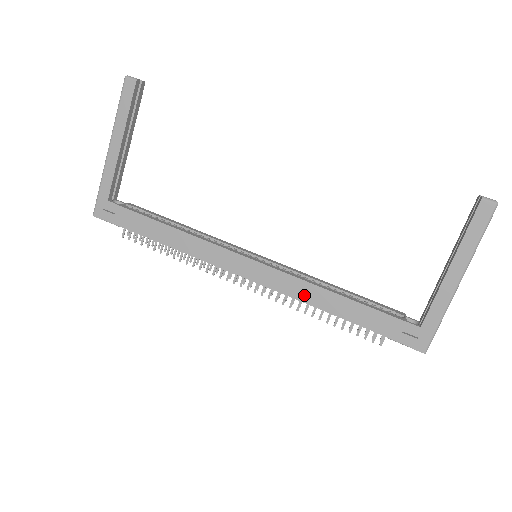
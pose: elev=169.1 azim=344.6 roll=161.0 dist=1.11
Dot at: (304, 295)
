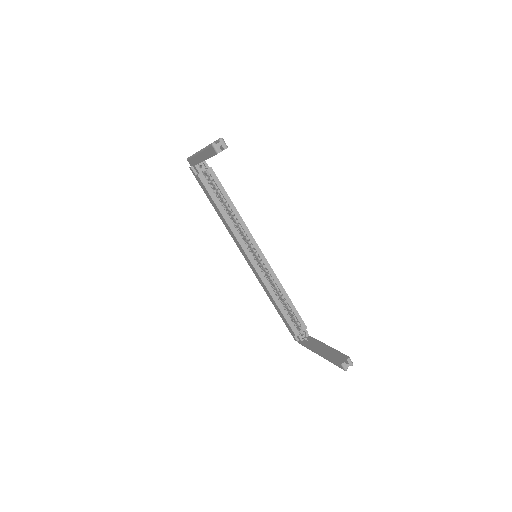
Dot at: (265, 289)
